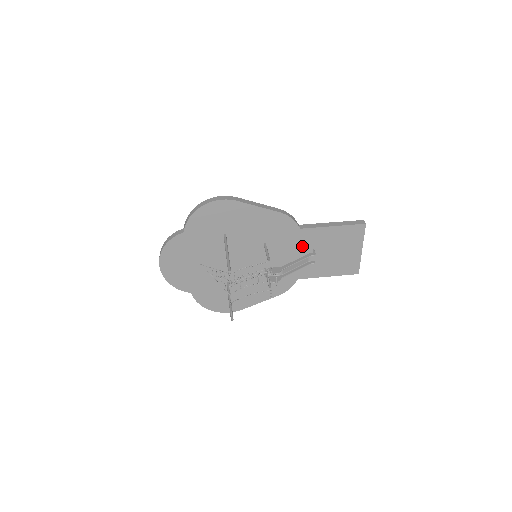
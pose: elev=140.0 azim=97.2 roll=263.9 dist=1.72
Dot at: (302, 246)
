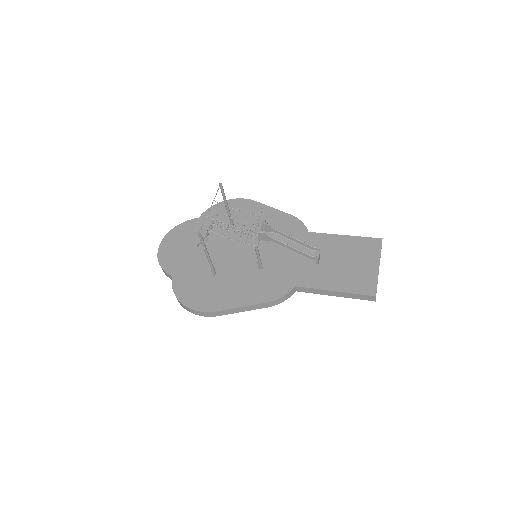
Dot at: occluded
